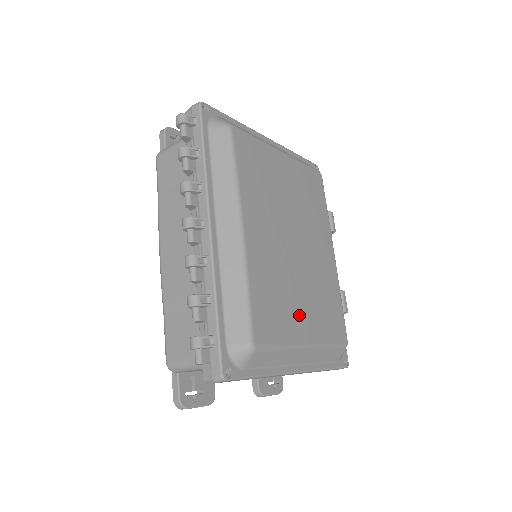
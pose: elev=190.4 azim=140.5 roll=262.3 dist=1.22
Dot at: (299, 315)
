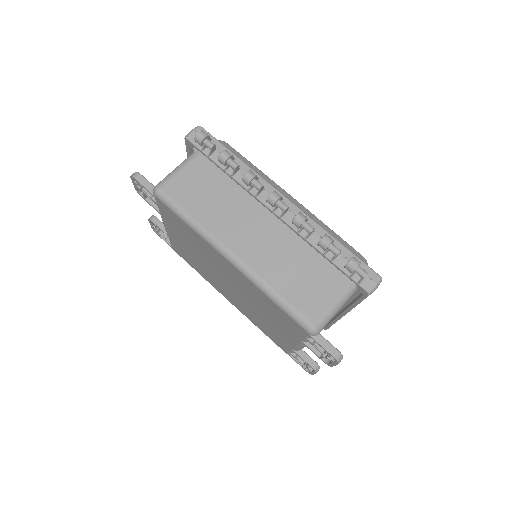
Dot at: occluded
